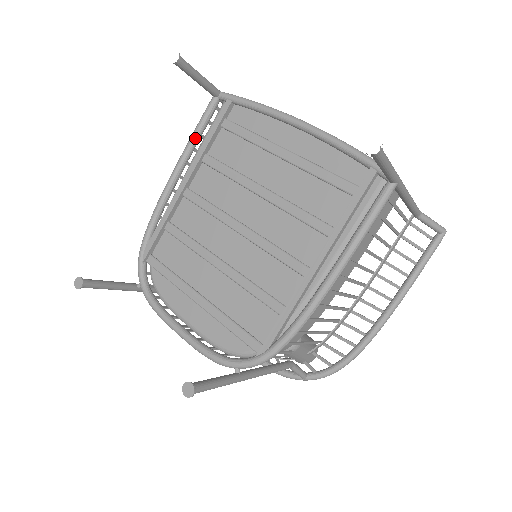
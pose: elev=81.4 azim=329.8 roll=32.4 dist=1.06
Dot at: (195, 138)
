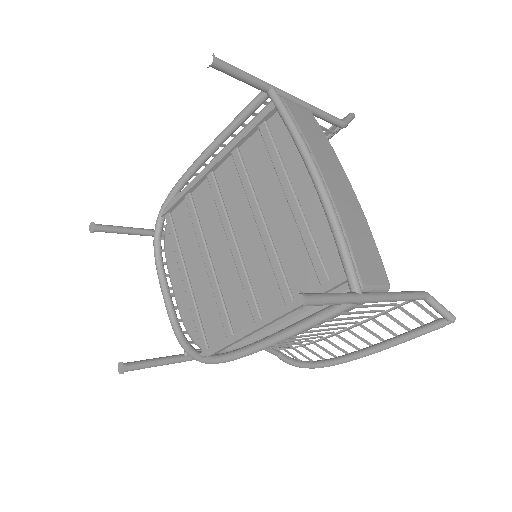
Dot at: (234, 126)
